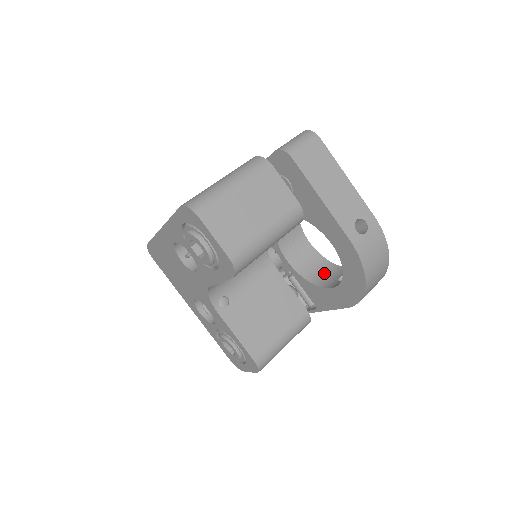
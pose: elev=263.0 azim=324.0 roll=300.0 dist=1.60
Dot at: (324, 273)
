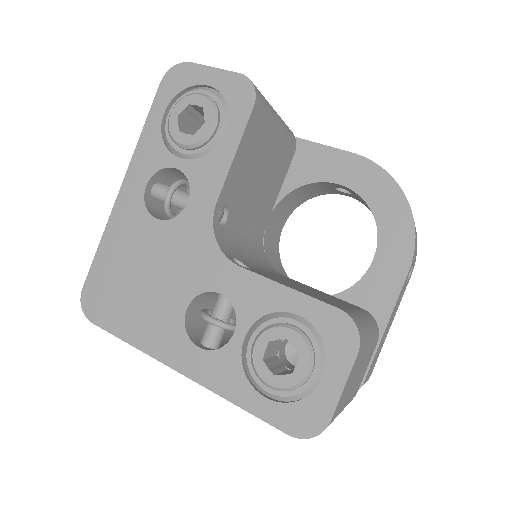
Dot at: occluded
